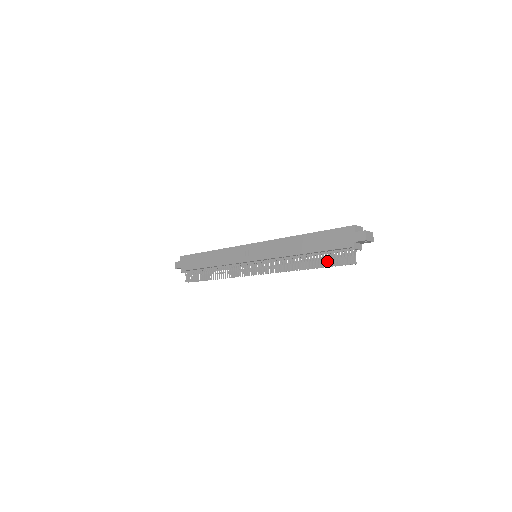
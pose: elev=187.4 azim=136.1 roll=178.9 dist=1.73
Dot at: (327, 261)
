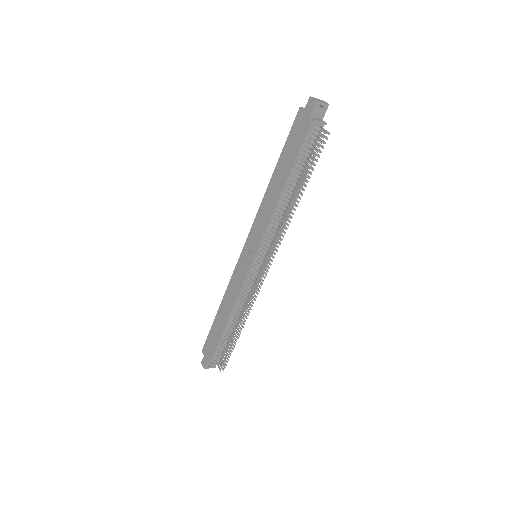
Dot at: (306, 165)
